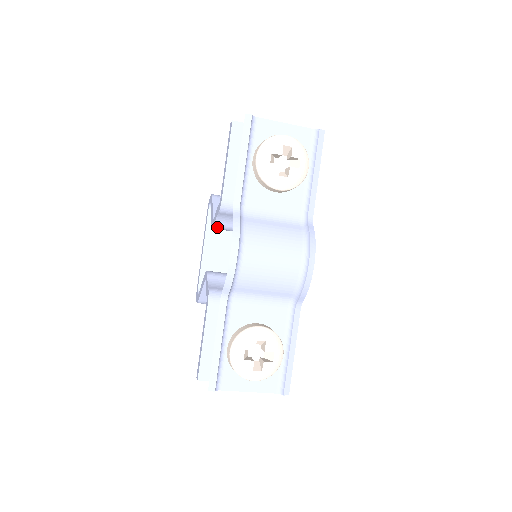
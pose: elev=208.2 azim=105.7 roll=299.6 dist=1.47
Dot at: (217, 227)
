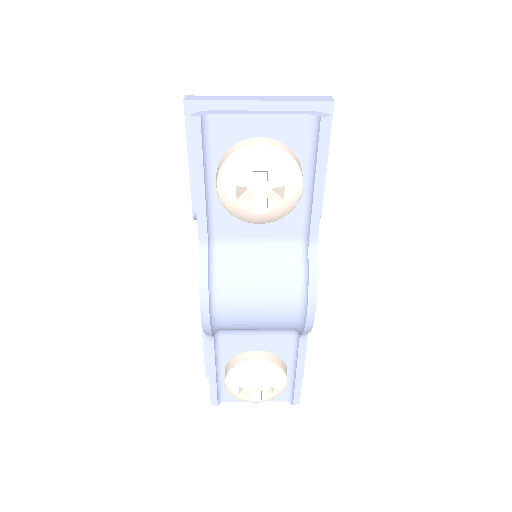
Dot at: occluded
